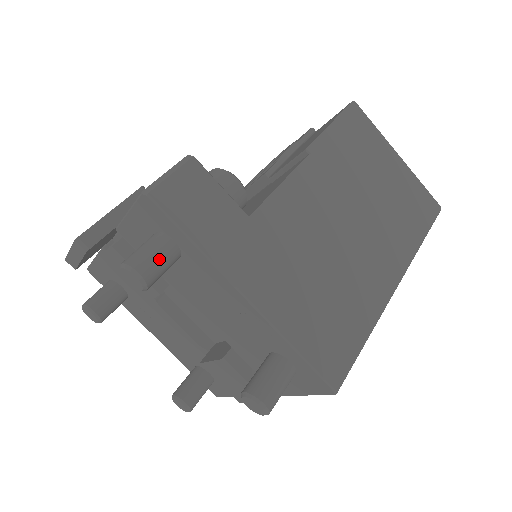
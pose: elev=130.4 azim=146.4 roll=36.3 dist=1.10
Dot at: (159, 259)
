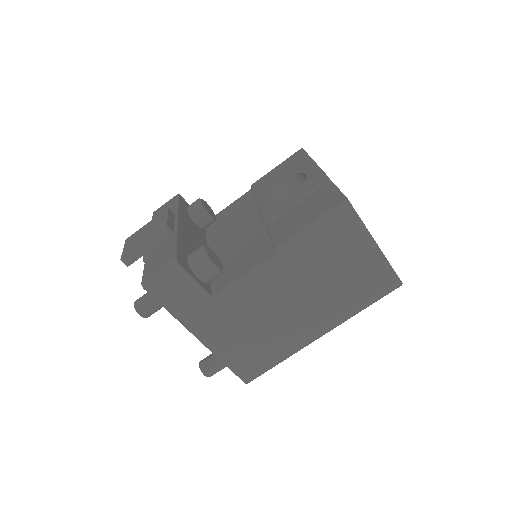
Dot at: (154, 308)
